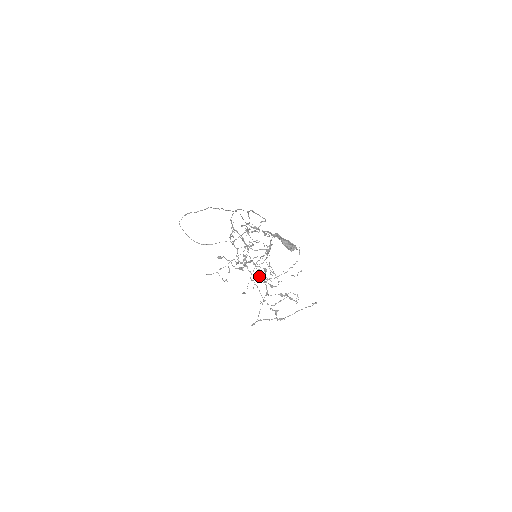
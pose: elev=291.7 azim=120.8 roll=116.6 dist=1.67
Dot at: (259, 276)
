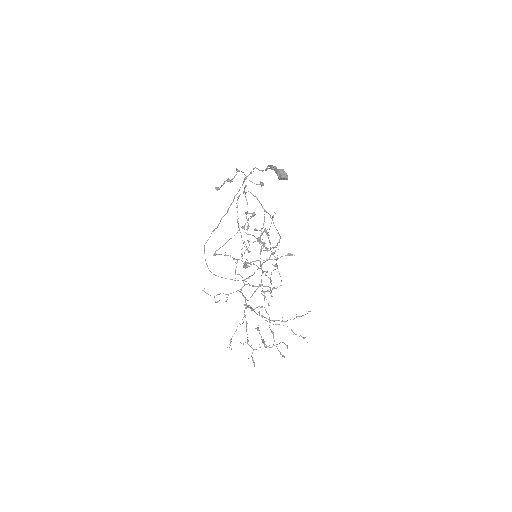
Dot at: (253, 310)
